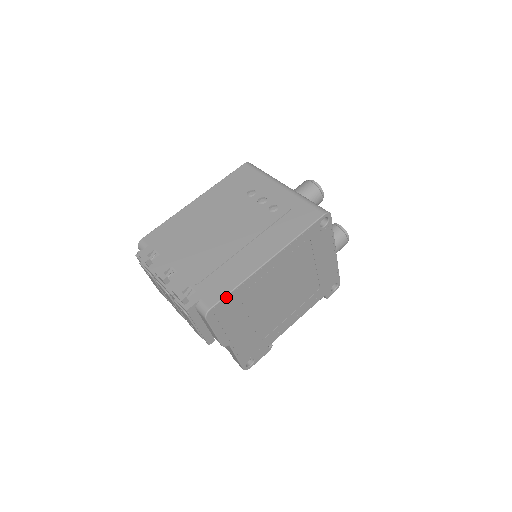
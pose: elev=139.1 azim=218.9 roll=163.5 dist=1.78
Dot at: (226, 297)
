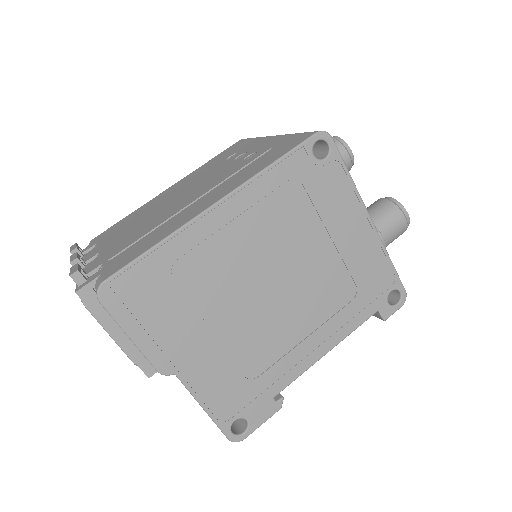
Dot at: (135, 263)
